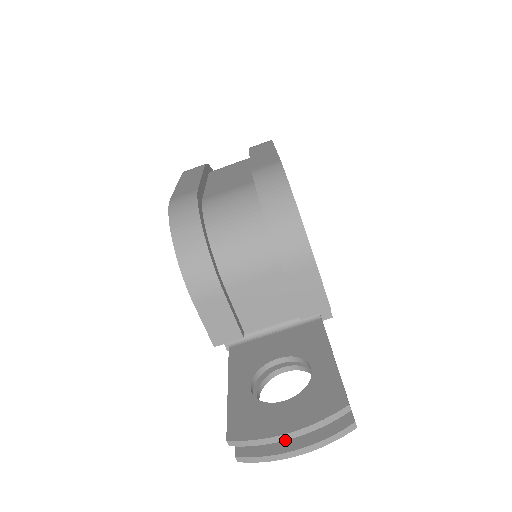
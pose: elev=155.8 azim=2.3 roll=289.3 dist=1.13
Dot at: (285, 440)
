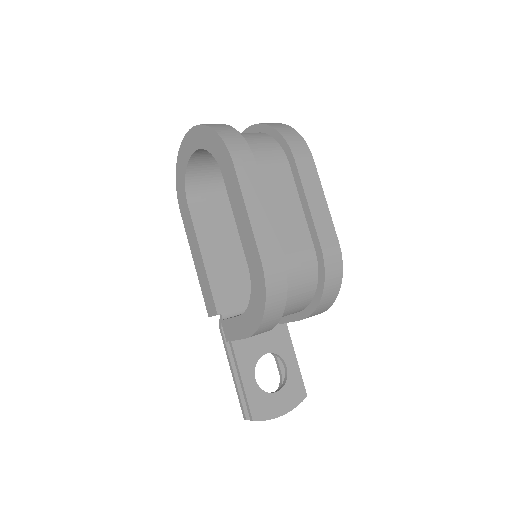
Dot at: (279, 416)
